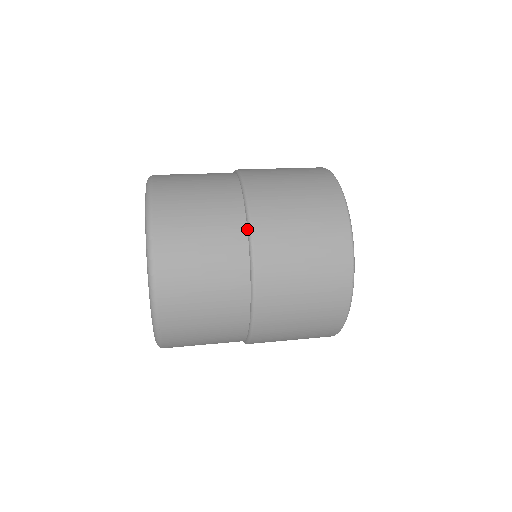
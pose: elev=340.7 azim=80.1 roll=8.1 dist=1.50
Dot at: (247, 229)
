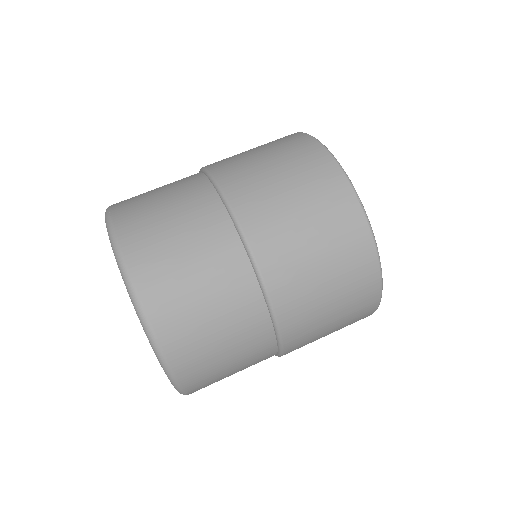
Dot at: (277, 350)
